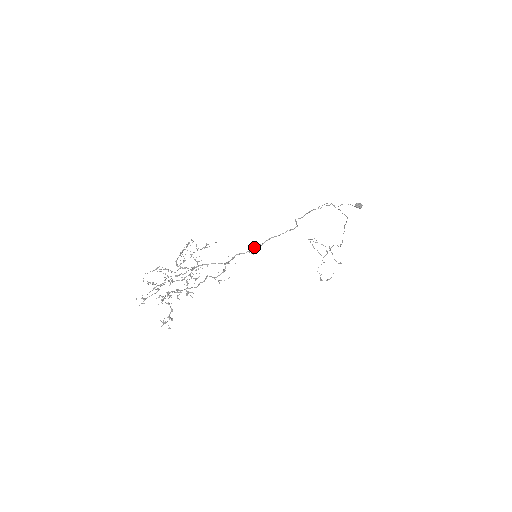
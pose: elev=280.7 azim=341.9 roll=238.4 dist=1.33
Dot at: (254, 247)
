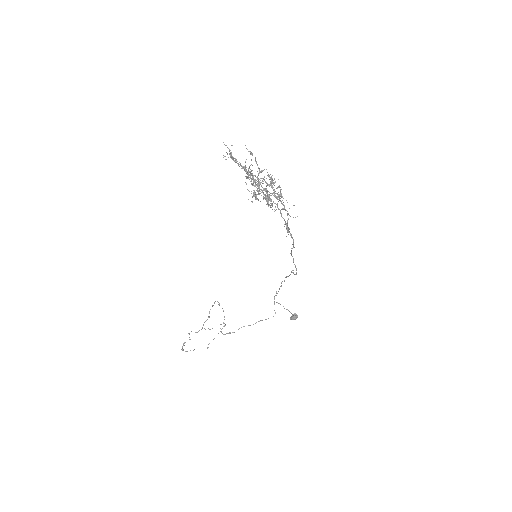
Dot at: occluded
